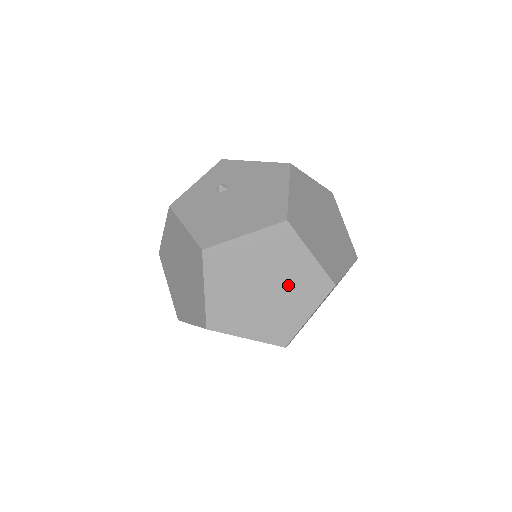
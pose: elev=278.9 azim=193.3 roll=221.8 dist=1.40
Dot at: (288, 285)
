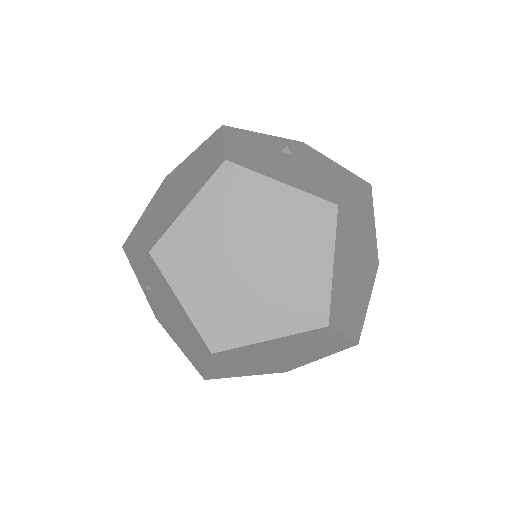
Dot at: (278, 279)
